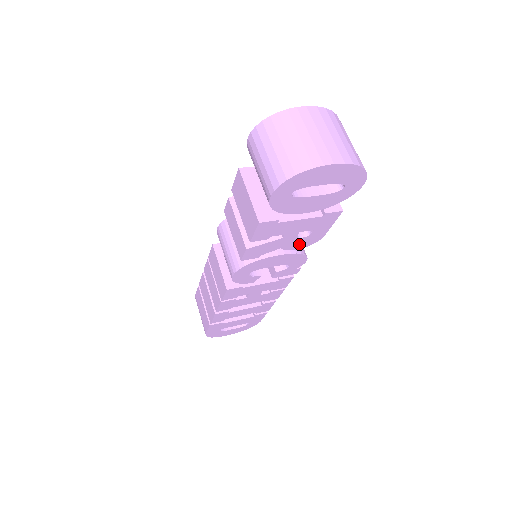
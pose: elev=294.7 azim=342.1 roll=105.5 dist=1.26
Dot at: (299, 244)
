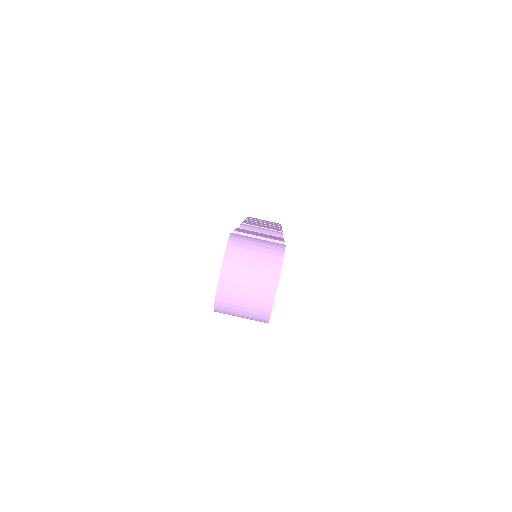
Dot at: occluded
